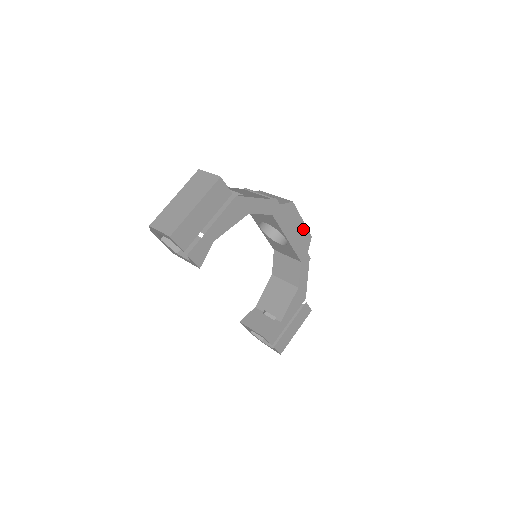
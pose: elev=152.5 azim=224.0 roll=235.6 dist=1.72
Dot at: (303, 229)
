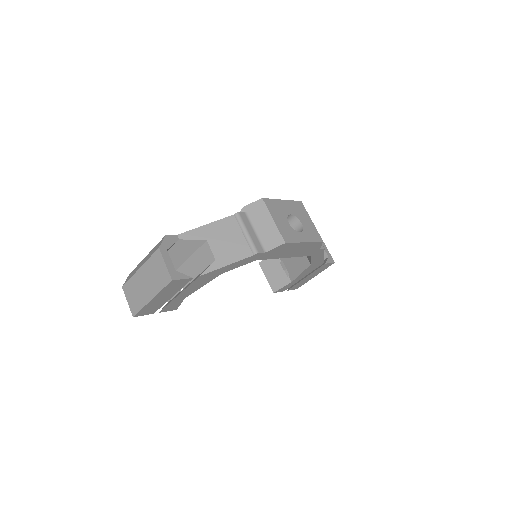
Dot at: (308, 244)
